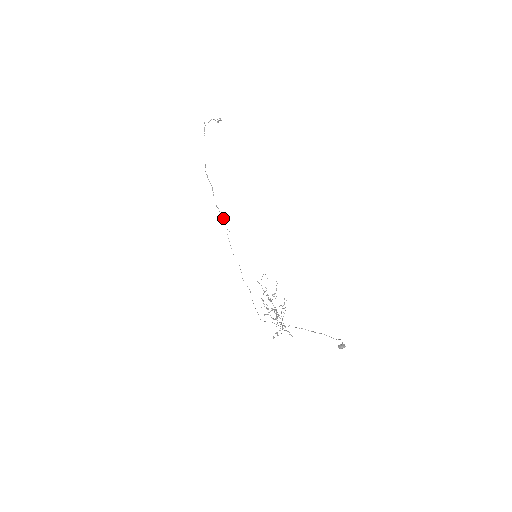
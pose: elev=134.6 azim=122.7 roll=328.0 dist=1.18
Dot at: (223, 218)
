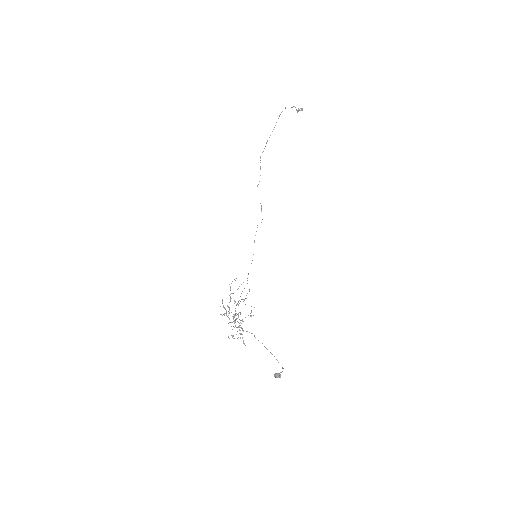
Dot at: (261, 207)
